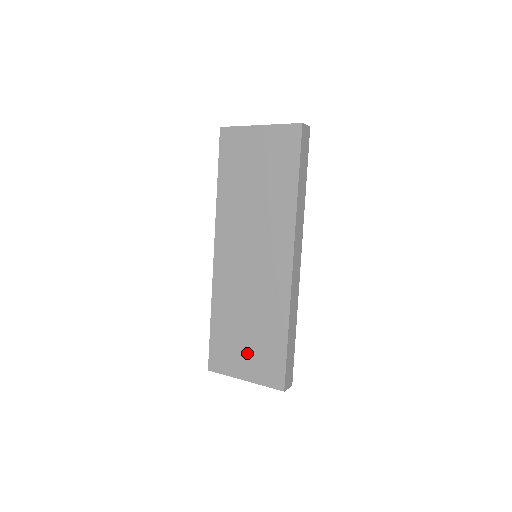
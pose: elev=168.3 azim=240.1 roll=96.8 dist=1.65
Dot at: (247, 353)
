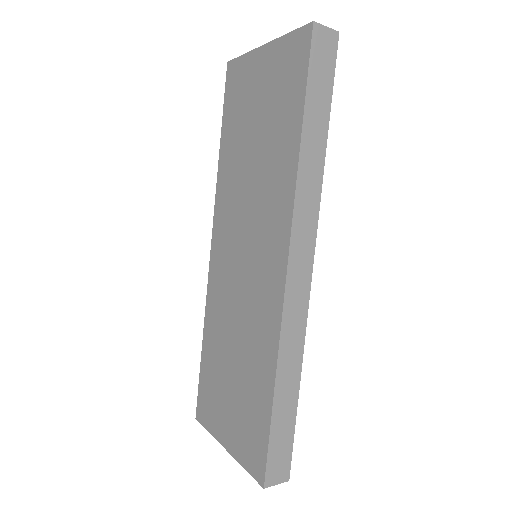
Dot at: (230, 407)
